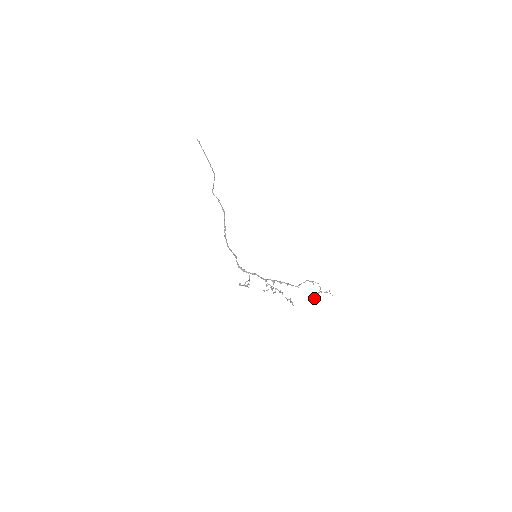
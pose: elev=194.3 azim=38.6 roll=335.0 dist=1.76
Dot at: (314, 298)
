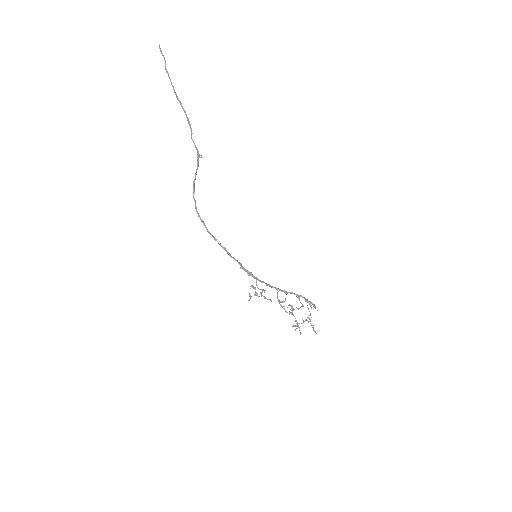
Dot at: occluded
